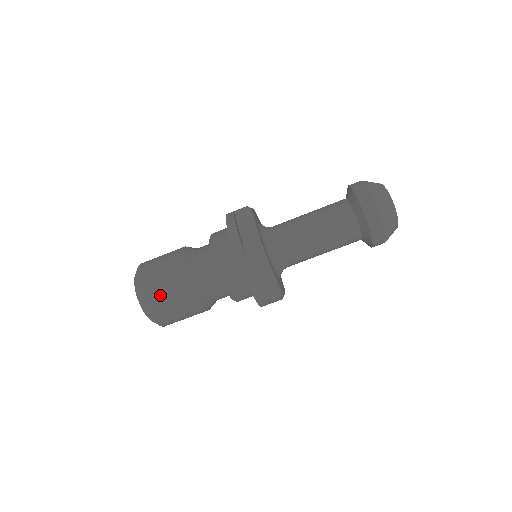
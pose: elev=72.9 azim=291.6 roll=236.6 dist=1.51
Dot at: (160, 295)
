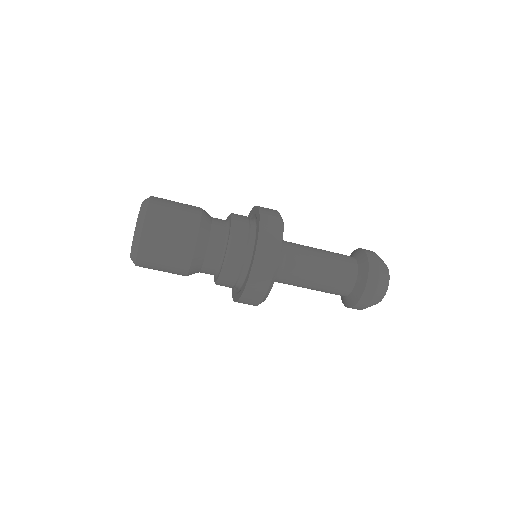
Dot at: (159, 250)
